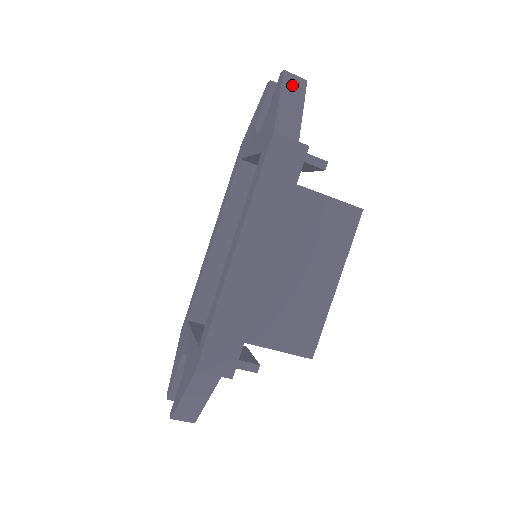
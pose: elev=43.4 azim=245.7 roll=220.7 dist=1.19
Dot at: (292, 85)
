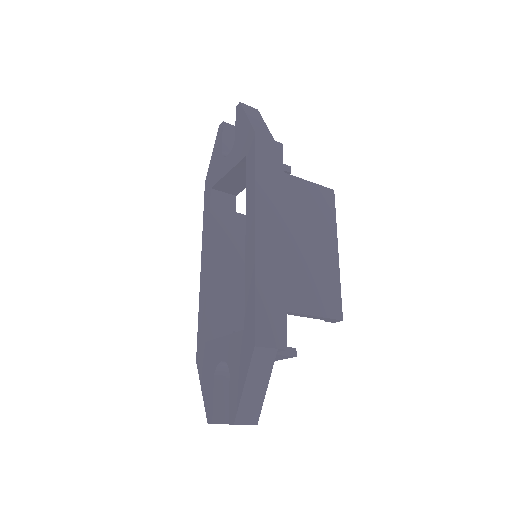
Dot at: (250, 111)
